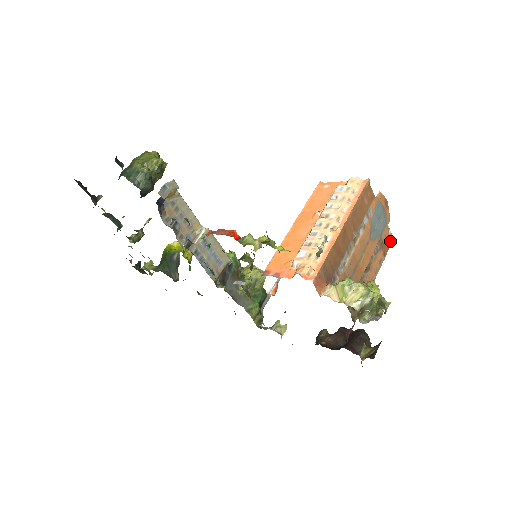
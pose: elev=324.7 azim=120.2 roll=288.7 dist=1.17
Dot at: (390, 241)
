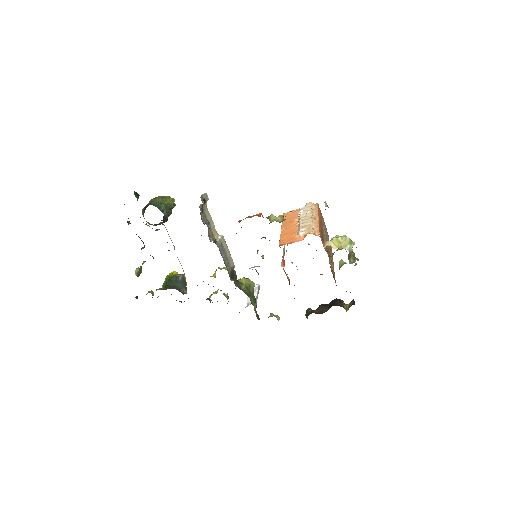
Dot at: occluded
